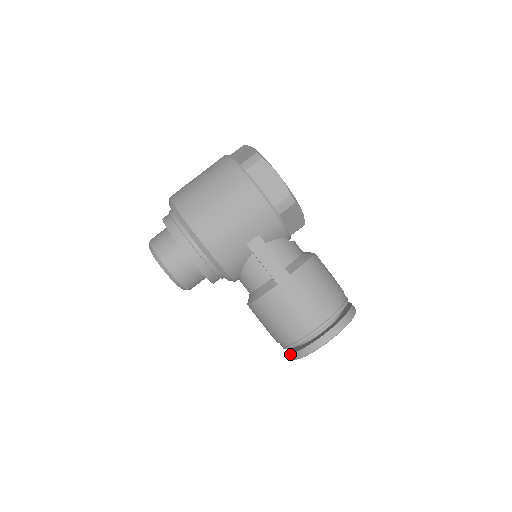
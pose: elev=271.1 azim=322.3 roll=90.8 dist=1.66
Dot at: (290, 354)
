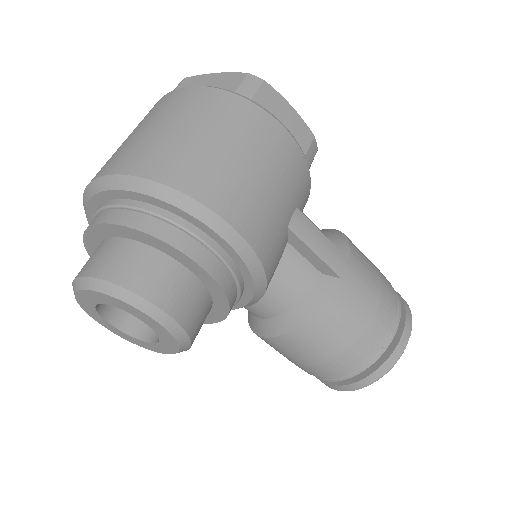
Dot at: (355, 383)
